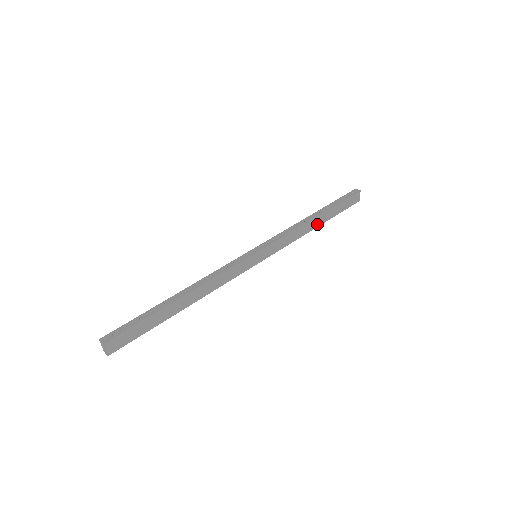
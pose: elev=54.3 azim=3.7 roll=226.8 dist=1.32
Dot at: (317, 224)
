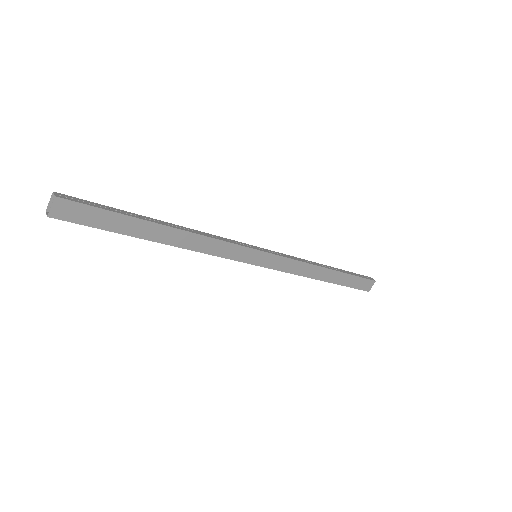
Dot at: (324, 278)
